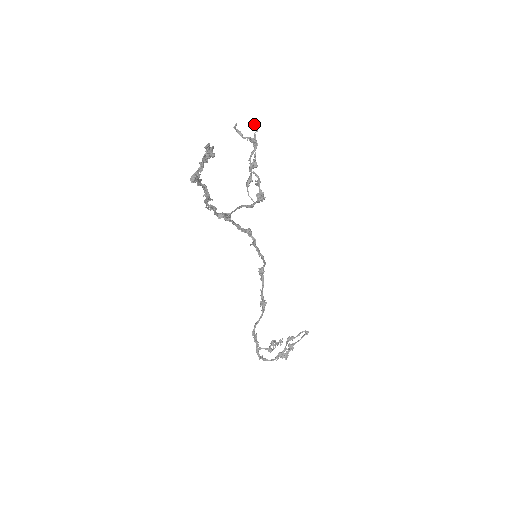
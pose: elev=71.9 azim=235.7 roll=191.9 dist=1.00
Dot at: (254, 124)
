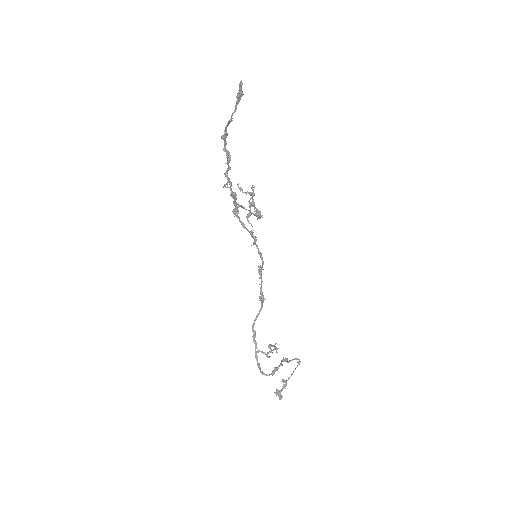
Dot at: occluded
